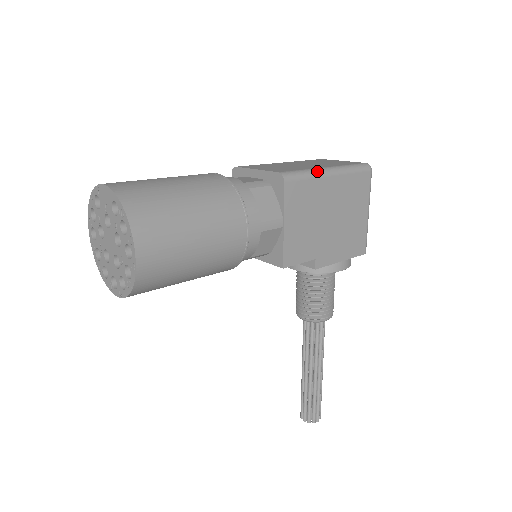
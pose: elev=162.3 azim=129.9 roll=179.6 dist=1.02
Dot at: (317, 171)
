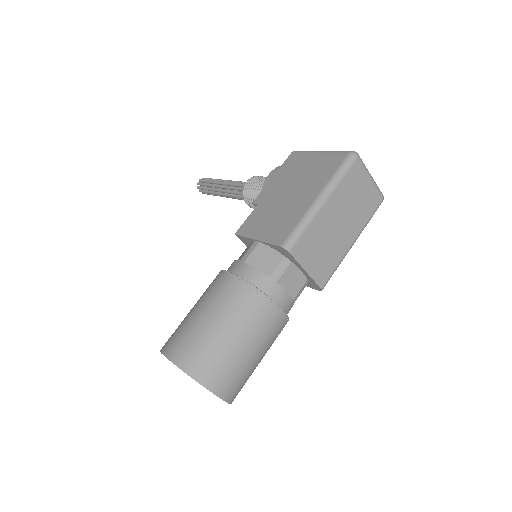
Dot at: occluded
